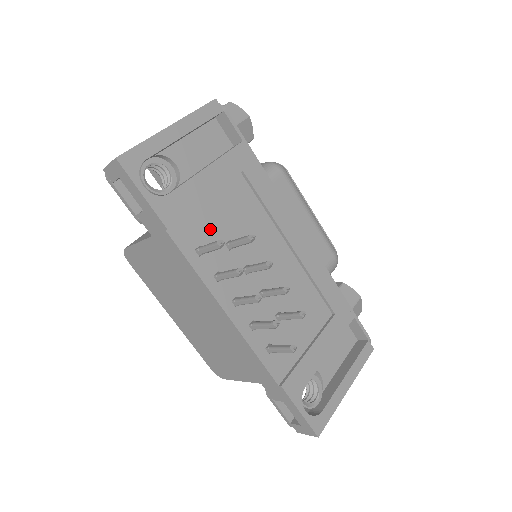
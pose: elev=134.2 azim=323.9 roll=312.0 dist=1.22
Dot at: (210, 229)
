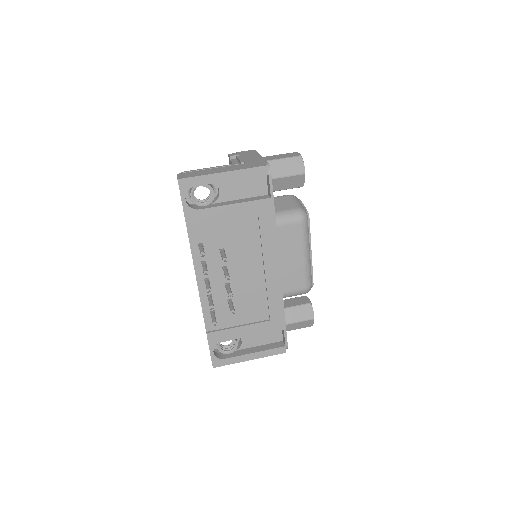
Dot at: (215, 237)
